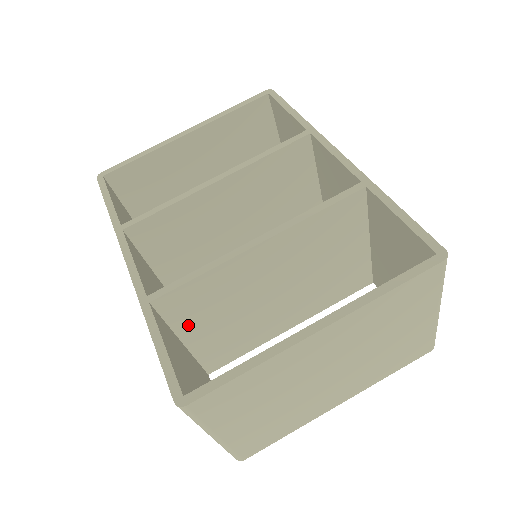
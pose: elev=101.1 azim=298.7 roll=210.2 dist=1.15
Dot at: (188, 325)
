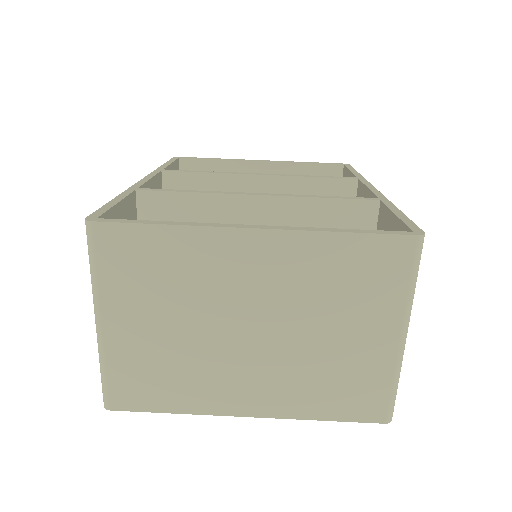
Dot at: occluded
